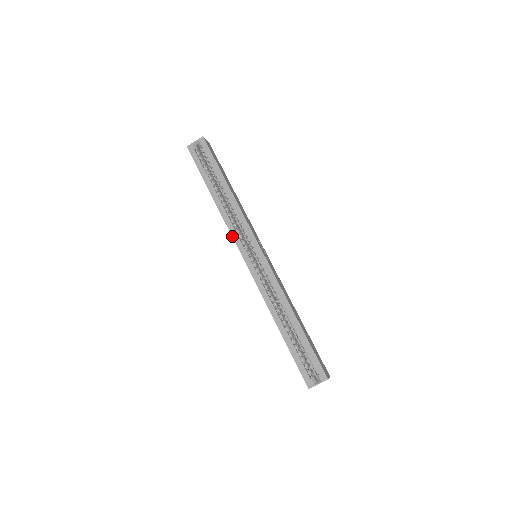
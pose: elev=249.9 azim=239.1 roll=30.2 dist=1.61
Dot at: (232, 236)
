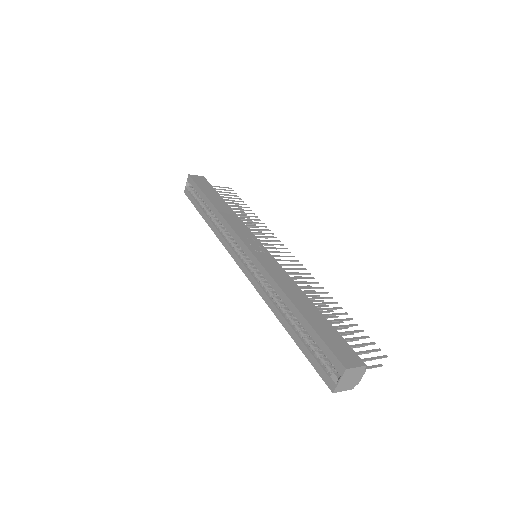
Dot at: occluded
